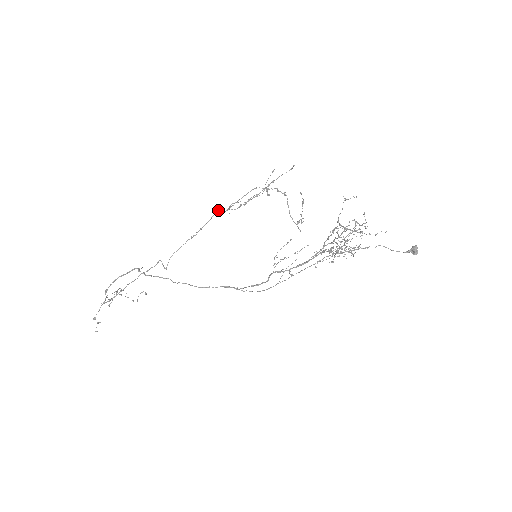
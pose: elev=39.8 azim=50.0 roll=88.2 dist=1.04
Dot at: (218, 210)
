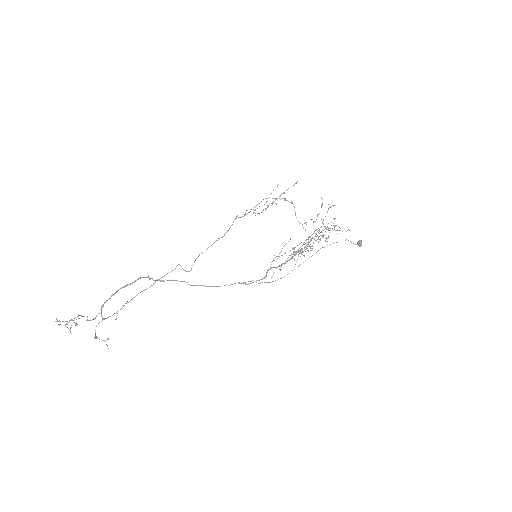
Dot at: (237, 215)
